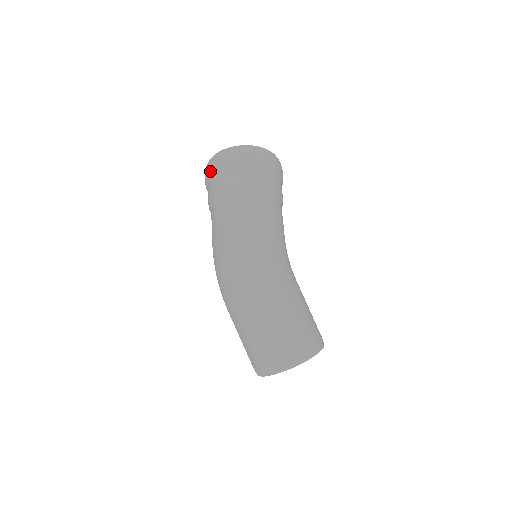
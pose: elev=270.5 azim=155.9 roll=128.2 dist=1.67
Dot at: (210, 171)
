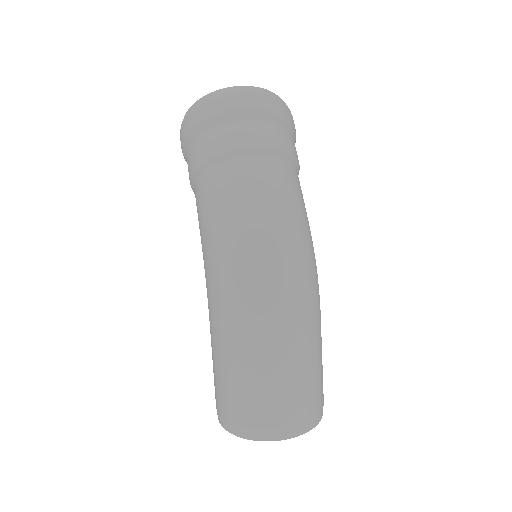
Dot at: (236, 106)
